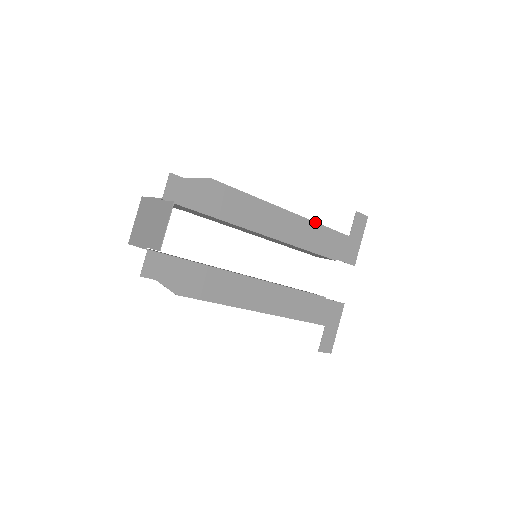
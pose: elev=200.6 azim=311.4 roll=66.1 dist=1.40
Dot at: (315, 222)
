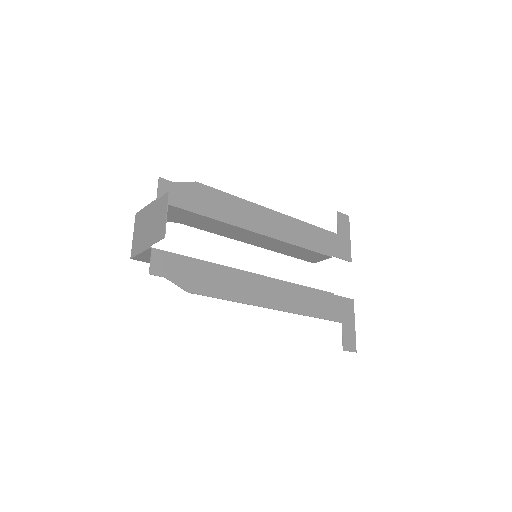
Dot at: (302, 221)
